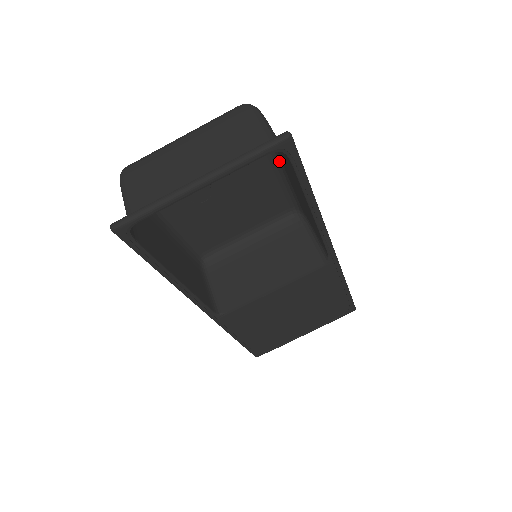
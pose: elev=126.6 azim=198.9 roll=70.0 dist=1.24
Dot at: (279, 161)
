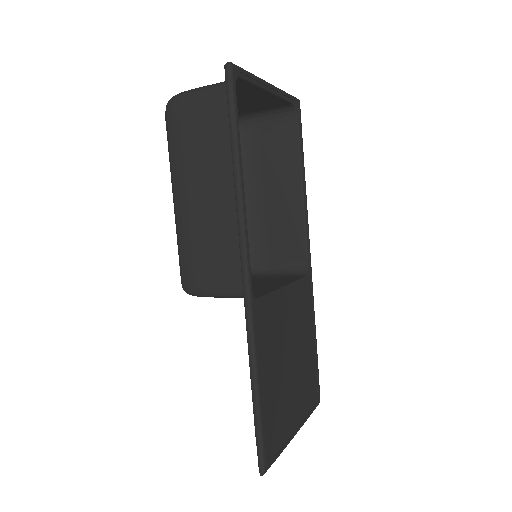
Dot at: (244, 191)
